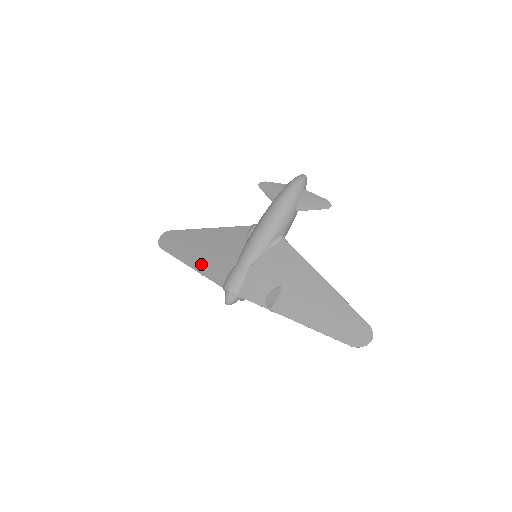
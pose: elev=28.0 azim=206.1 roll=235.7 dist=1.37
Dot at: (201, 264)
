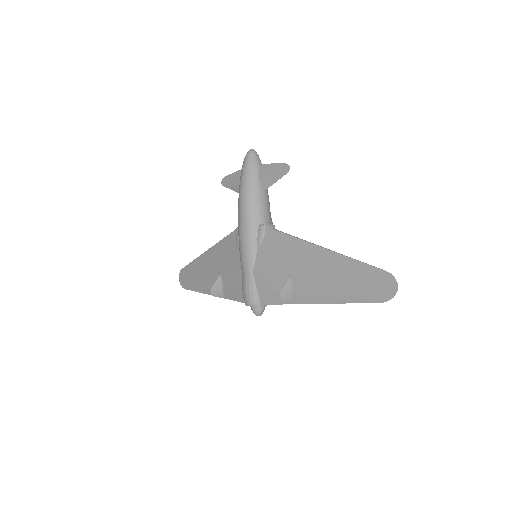
Dot at: (217, 291)
